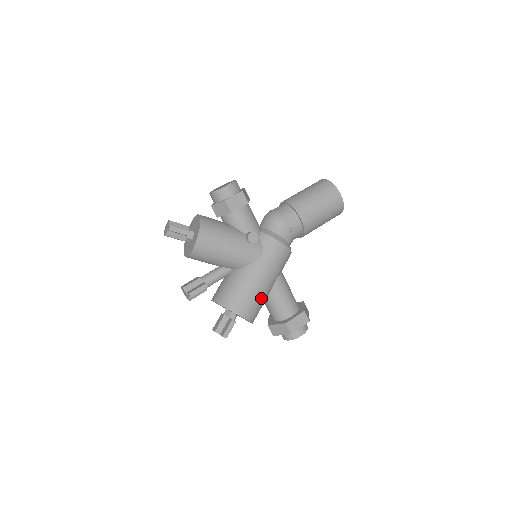
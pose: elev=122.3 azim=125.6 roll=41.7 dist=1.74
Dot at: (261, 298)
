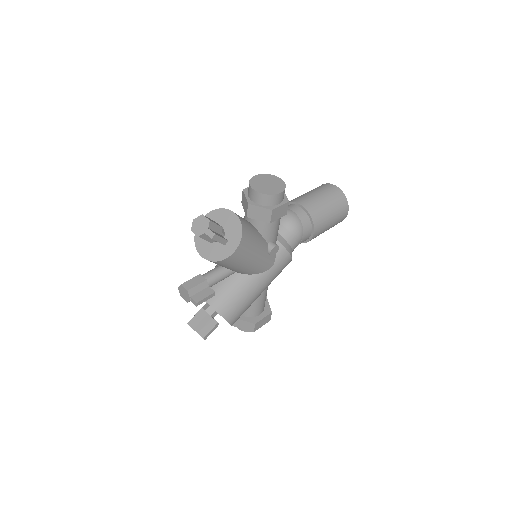
Dot at: (250, 305)
